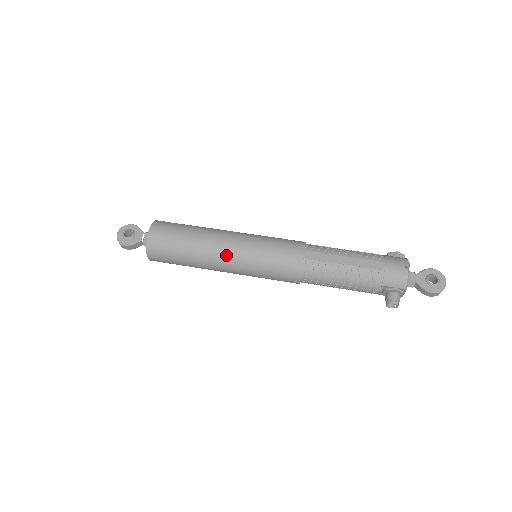
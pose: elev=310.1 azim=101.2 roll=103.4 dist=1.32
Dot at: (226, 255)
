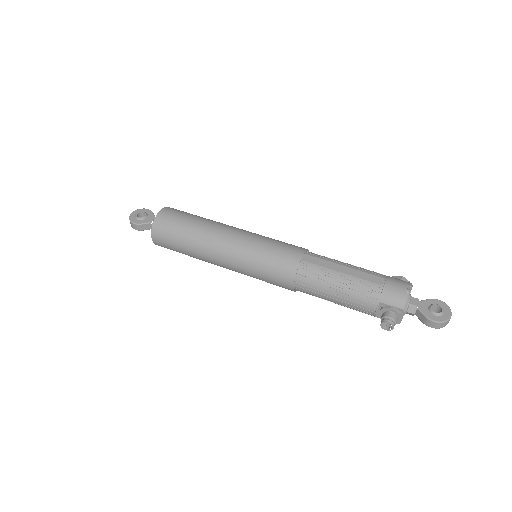
Dot at: (225, 244)
